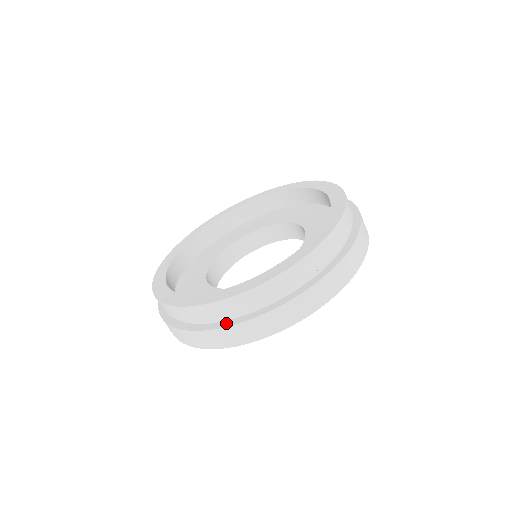
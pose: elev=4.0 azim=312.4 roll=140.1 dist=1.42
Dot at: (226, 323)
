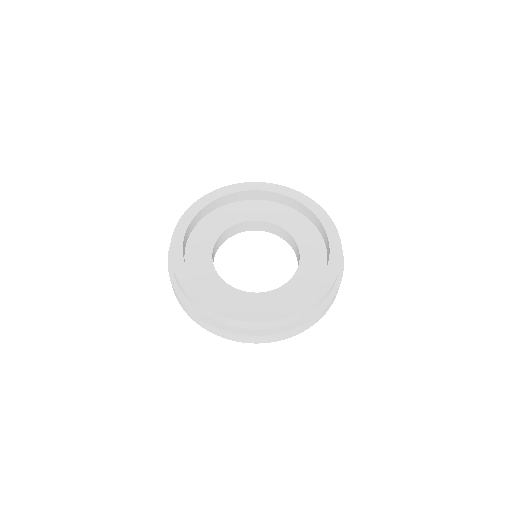
Dot at: (295, 324)
